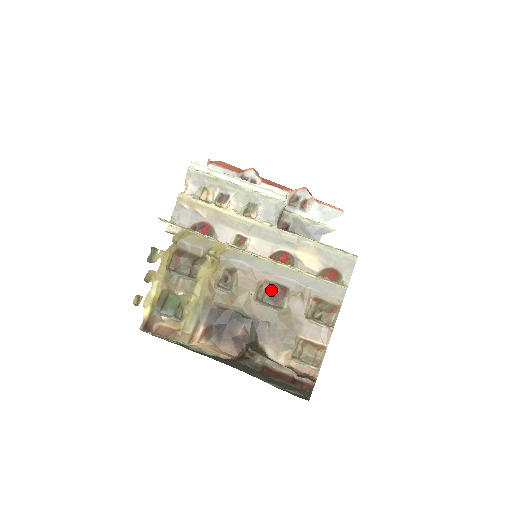
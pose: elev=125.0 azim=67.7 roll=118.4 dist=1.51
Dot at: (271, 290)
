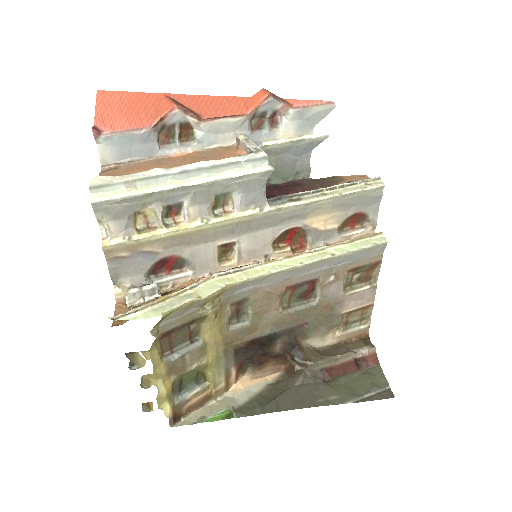
Dot at: (297, 291)
